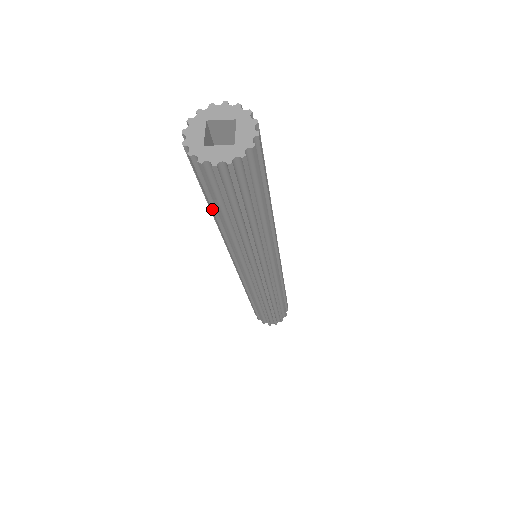
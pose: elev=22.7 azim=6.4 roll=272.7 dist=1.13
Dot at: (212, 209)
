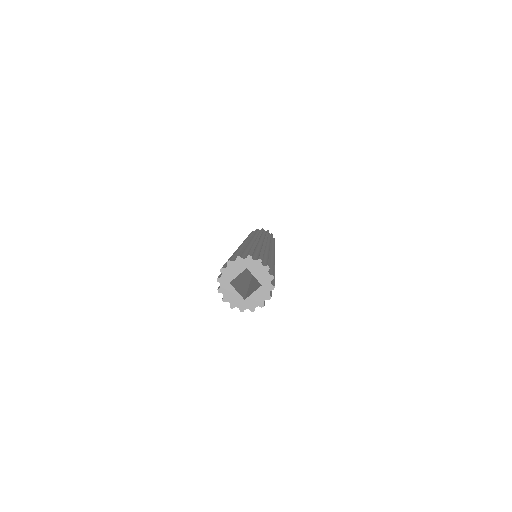
Dot at: occluded
